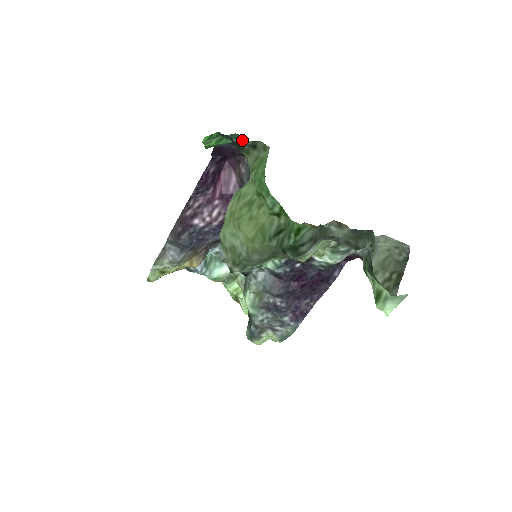
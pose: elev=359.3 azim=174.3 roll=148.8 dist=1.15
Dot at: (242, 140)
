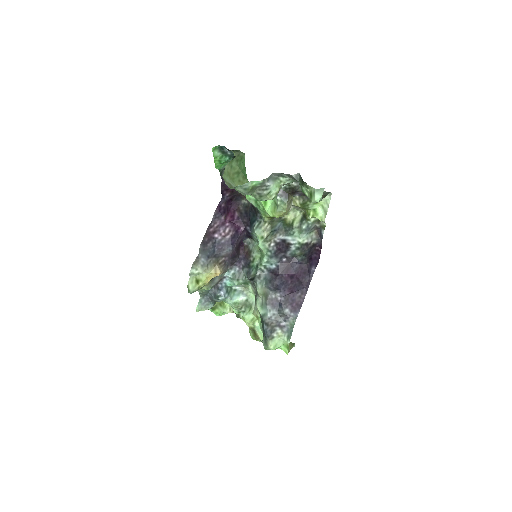
Dot at: occluded
